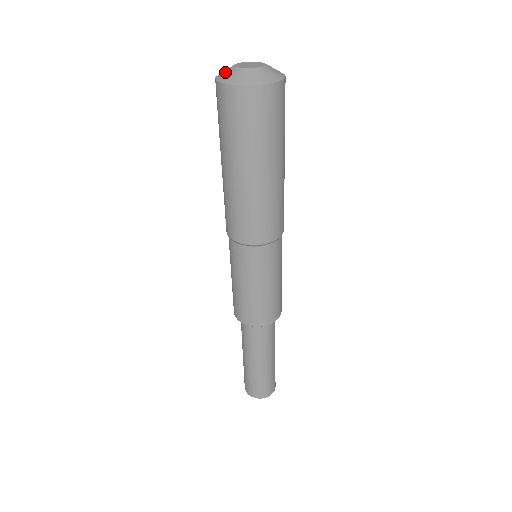
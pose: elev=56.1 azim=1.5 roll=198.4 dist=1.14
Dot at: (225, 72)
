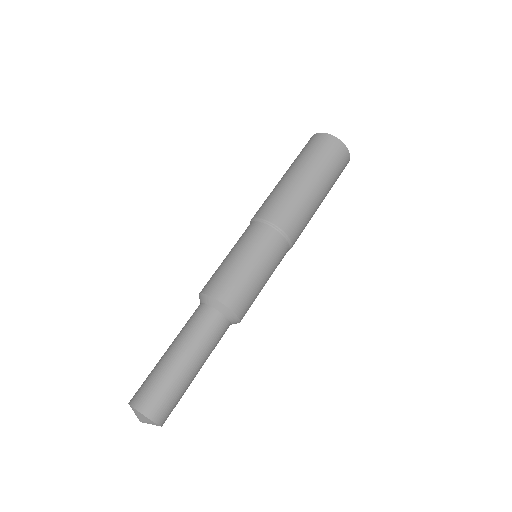
Dot at: occluded
